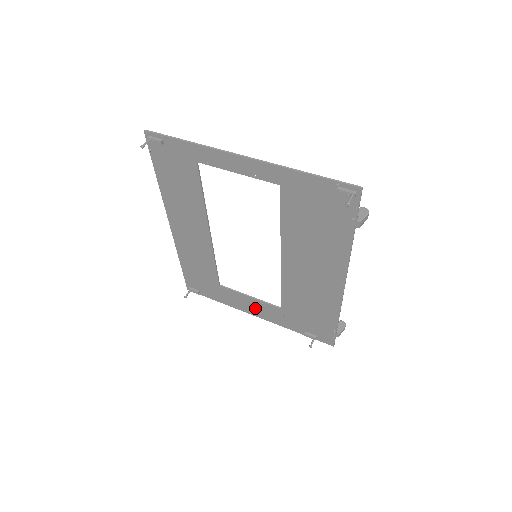
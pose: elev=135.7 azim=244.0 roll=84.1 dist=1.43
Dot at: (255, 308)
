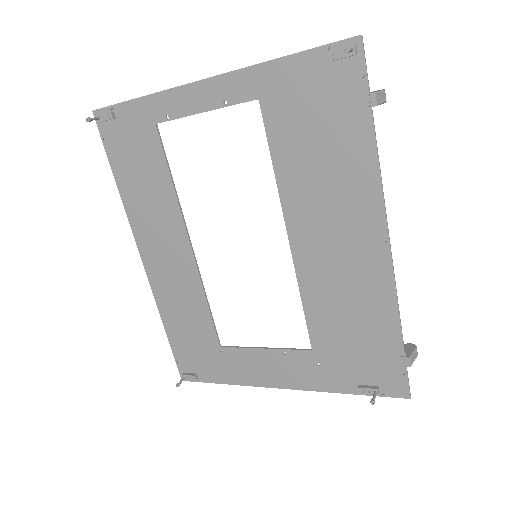
Dot at: (276, 370)
